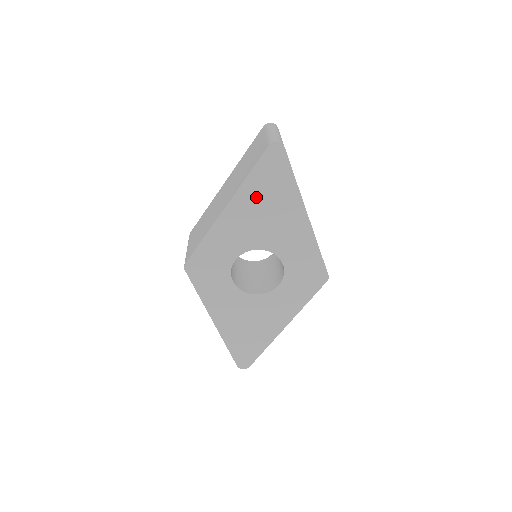
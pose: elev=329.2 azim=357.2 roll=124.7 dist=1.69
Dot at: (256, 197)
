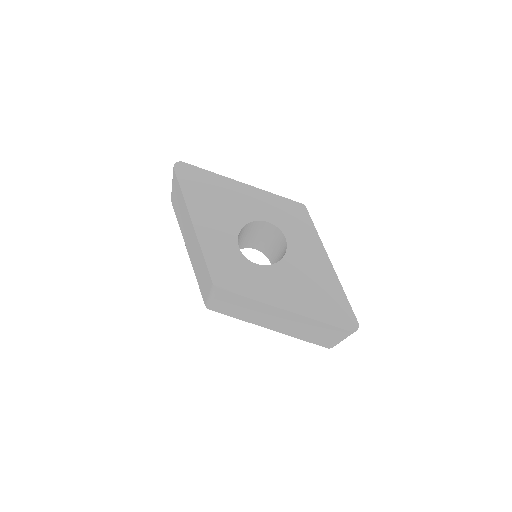
Dot at: (201, 199)
